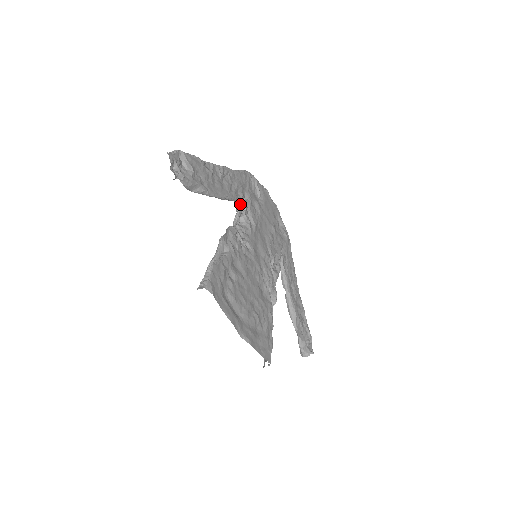
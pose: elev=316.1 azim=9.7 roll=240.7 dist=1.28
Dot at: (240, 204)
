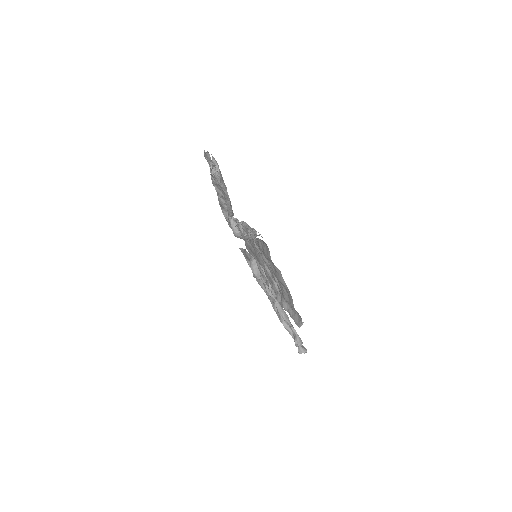
Dot at: (234, 219)
